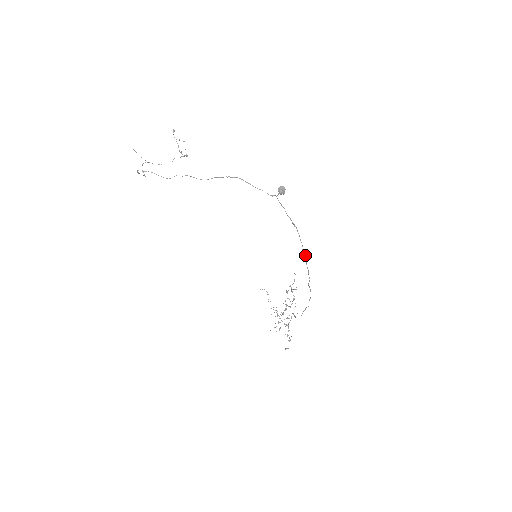
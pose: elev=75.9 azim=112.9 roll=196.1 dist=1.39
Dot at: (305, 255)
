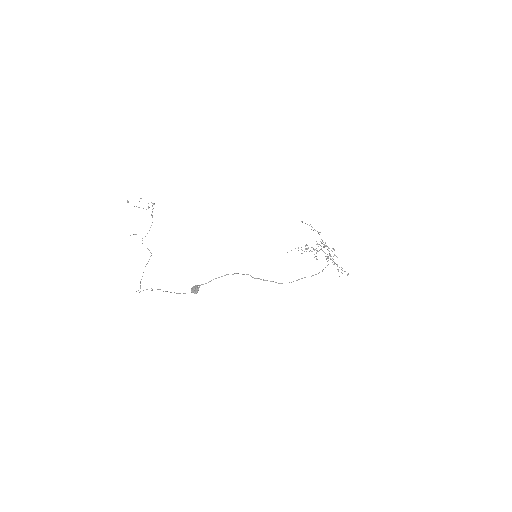
Dot at: occluded
